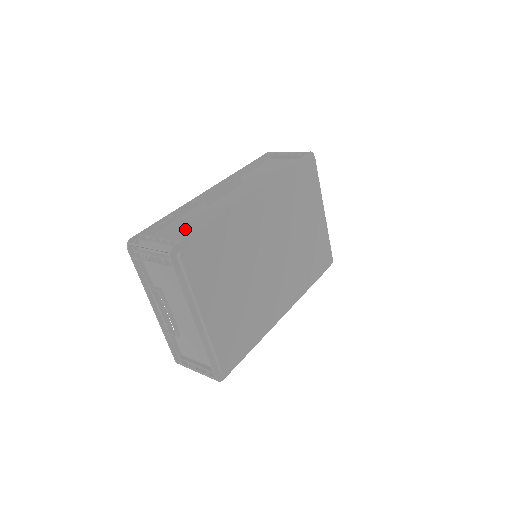
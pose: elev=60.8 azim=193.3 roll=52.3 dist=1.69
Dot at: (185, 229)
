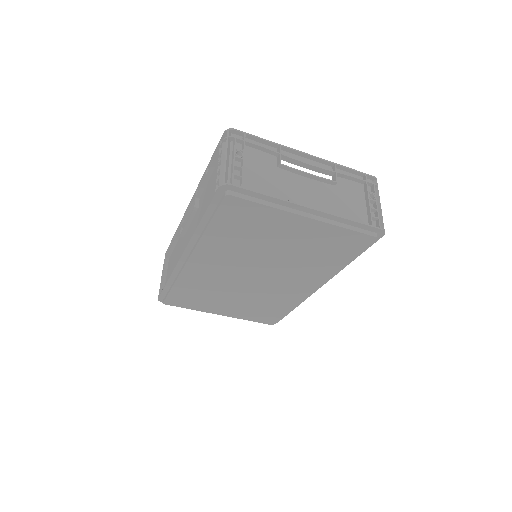
Dot at: (170, 270)
